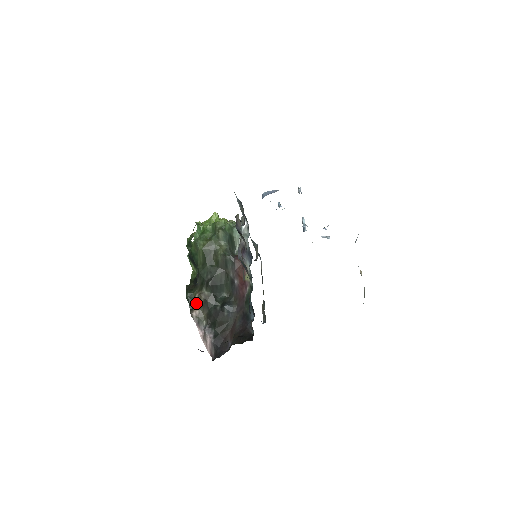
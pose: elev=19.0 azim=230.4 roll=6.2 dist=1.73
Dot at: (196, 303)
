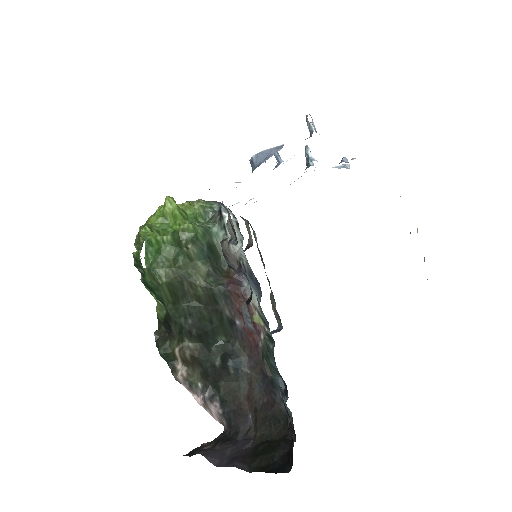
Dot at: (178, 359)
